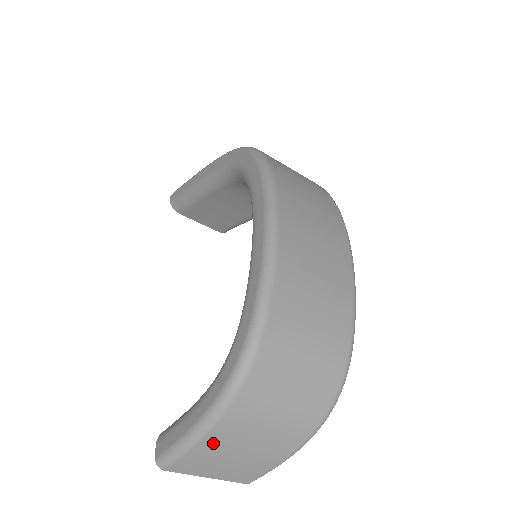
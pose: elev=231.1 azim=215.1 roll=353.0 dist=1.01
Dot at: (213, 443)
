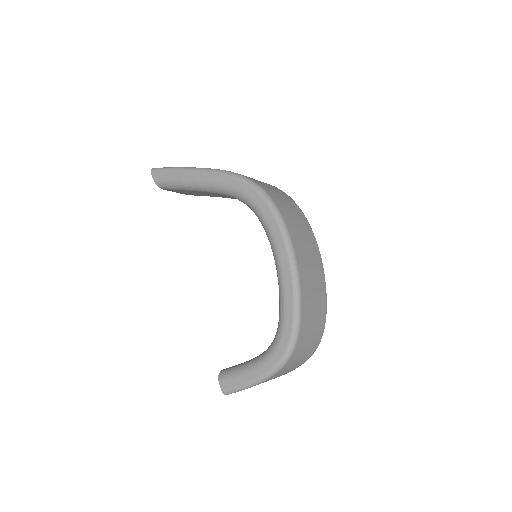
Dot at: occluded
